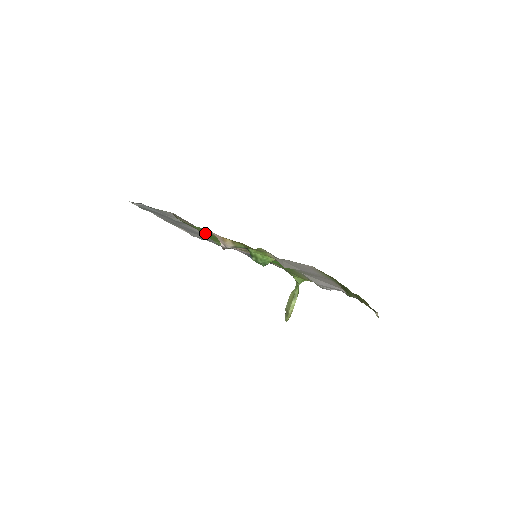
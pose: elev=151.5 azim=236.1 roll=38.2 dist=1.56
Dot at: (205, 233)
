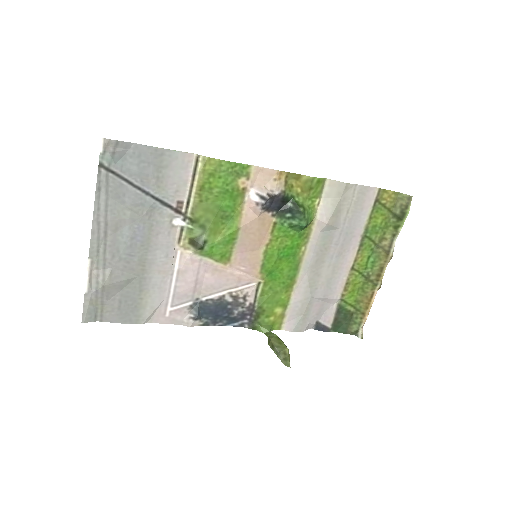
Dot at: (222, 197)
